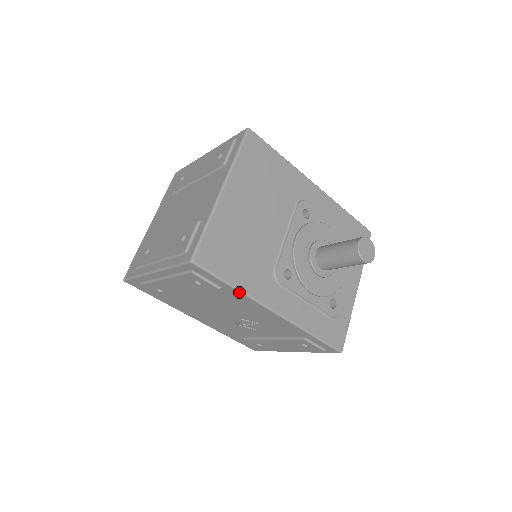
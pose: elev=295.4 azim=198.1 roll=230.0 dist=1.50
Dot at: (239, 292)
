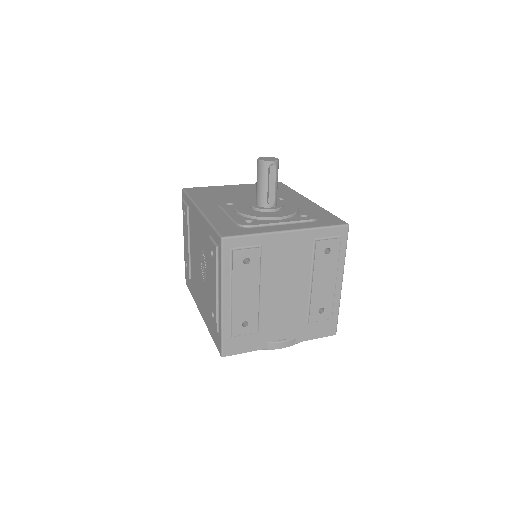
Dot at: (191, 200)
